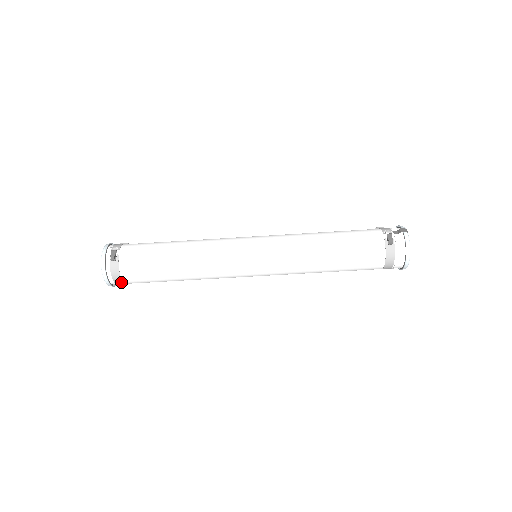
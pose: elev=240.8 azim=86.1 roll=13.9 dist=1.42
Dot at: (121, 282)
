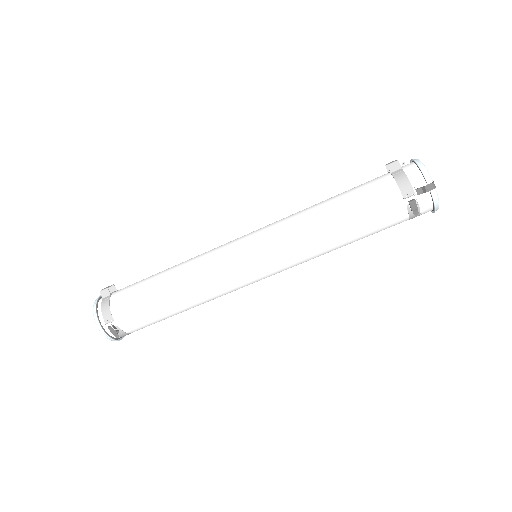
Dot at: occluded
